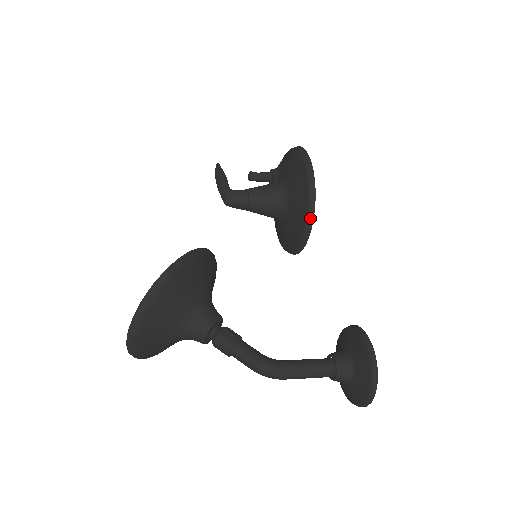
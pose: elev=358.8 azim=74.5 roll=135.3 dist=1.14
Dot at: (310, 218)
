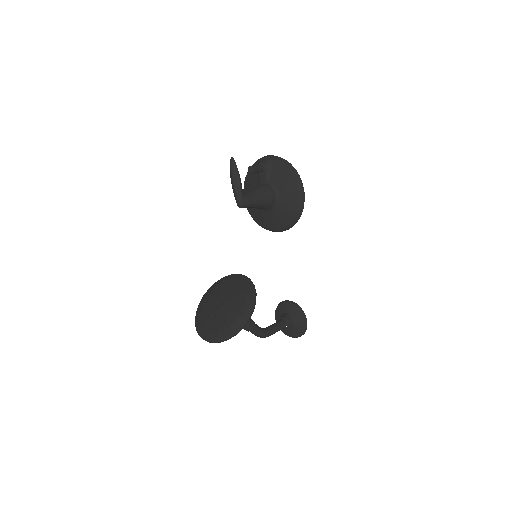
Dot at: (288, 228)
